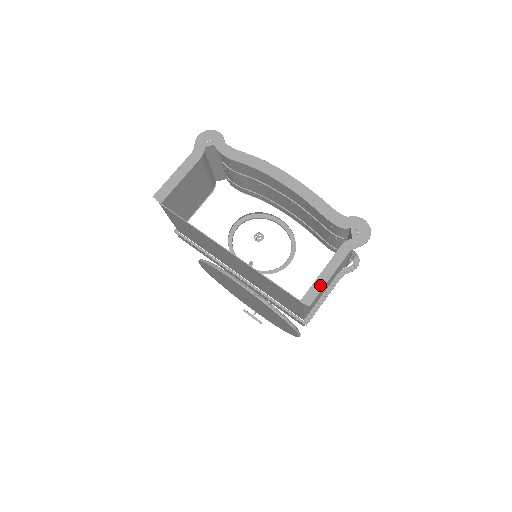
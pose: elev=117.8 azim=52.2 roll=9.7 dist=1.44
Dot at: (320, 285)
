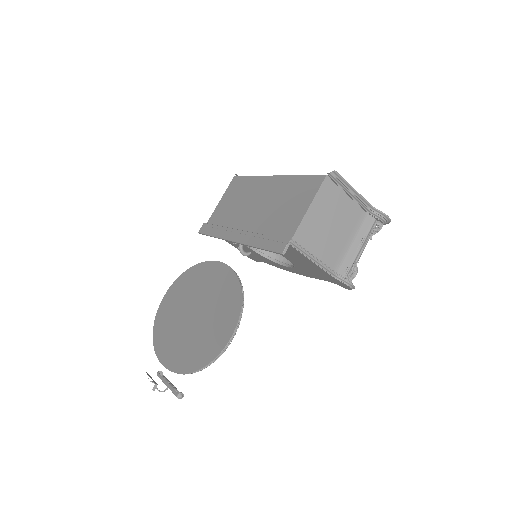
Dot at: (345, 182)
